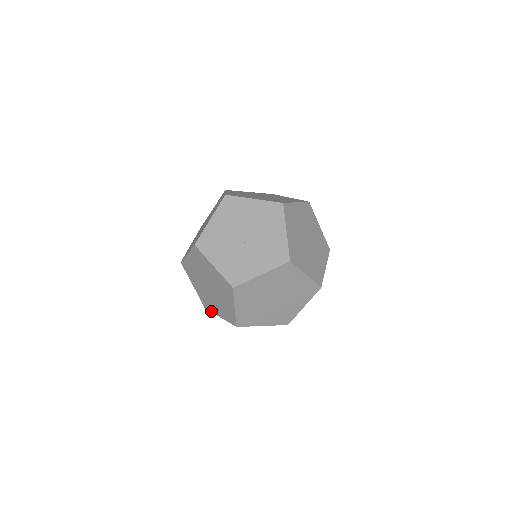
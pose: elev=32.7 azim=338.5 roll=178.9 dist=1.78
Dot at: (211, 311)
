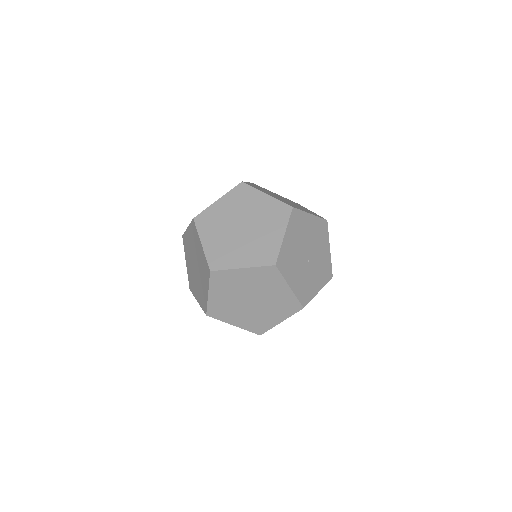
Dot at: (219, 319)
